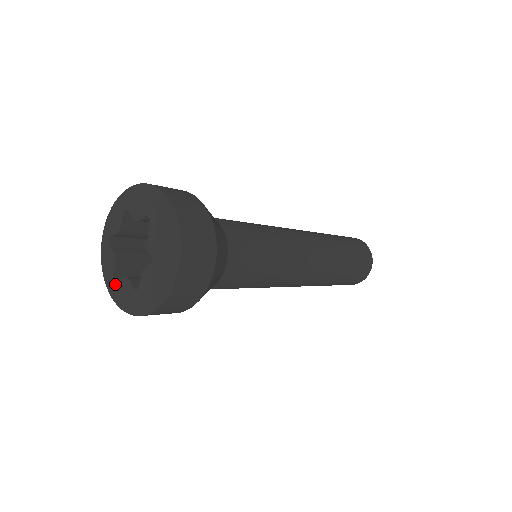
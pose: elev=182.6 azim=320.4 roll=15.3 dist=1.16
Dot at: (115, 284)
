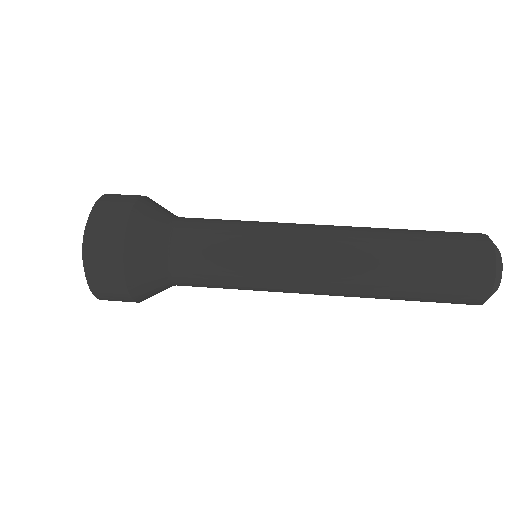
Dot at: occluded
